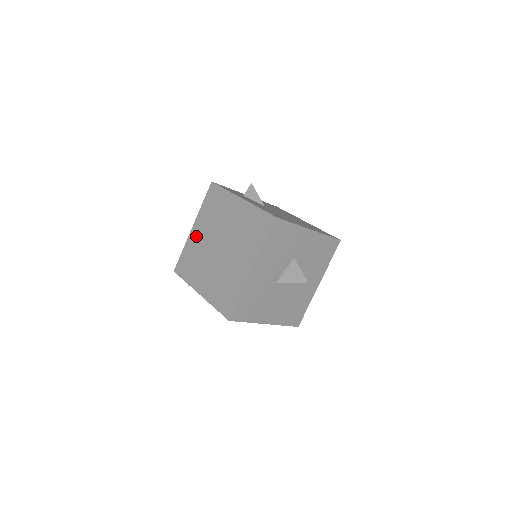
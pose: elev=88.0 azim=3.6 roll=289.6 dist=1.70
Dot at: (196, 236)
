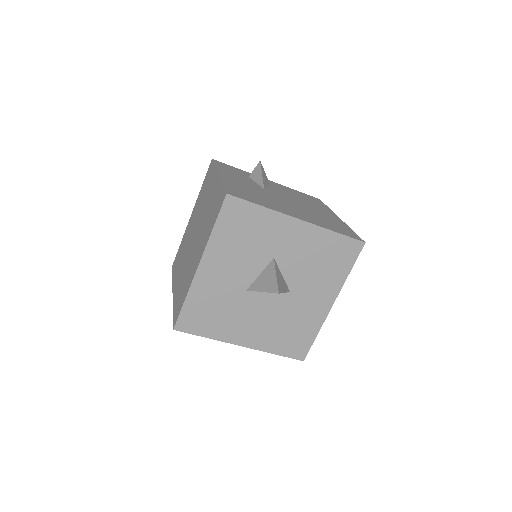
Dot at: (189, 225)
